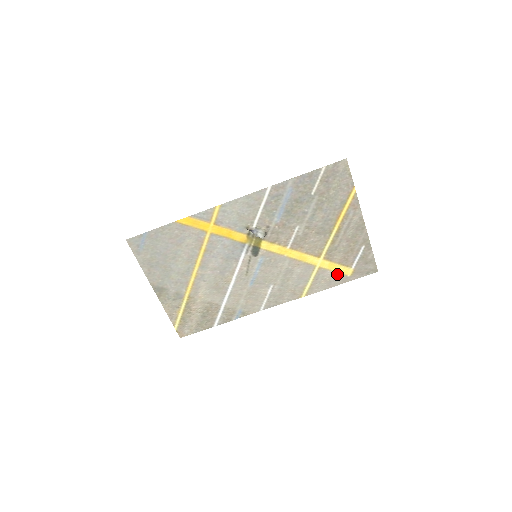
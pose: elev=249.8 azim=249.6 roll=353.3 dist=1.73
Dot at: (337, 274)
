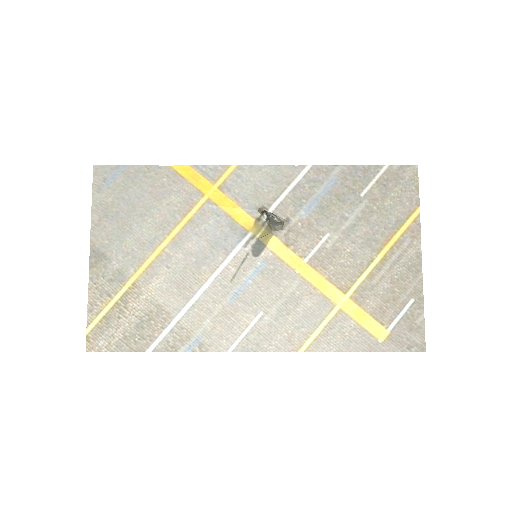
Dot at: (363, 331)
